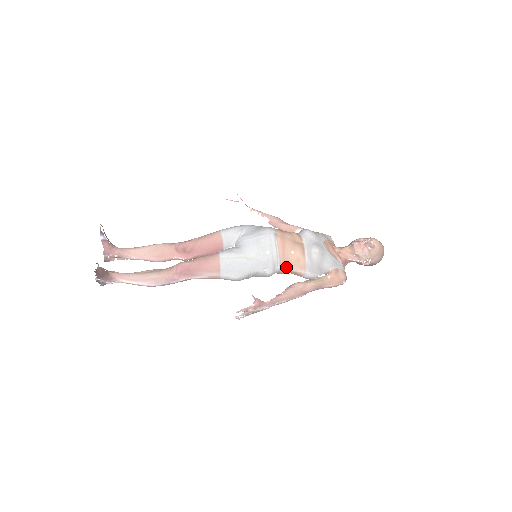
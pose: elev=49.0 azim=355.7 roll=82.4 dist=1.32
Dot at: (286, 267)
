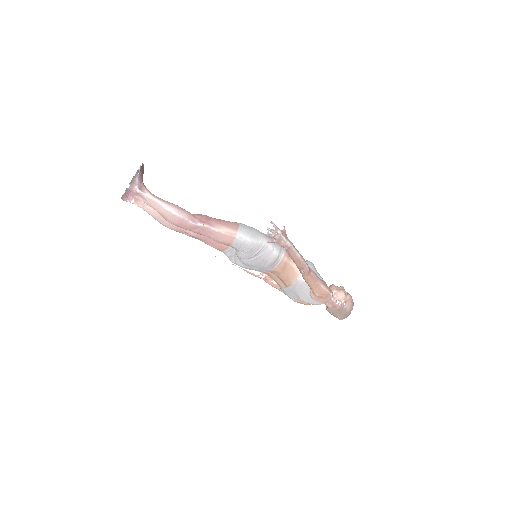
Dot at: (289, 258)
